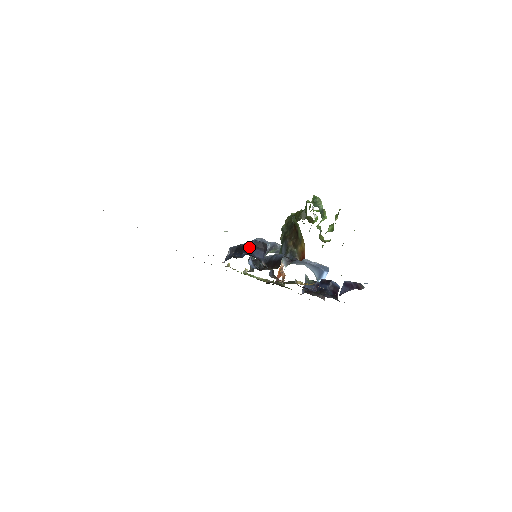
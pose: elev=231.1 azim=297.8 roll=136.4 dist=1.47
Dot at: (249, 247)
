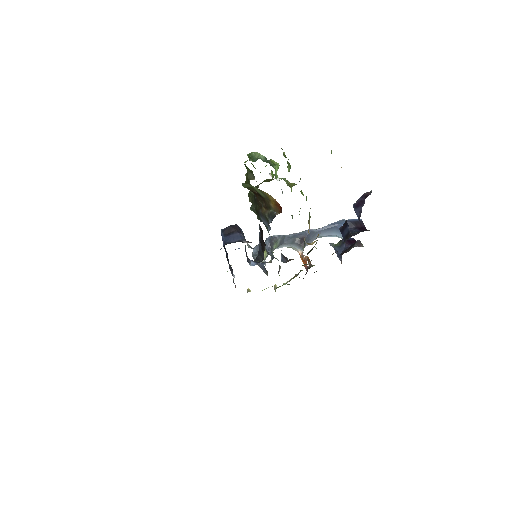
Dot at: (222, 240)
